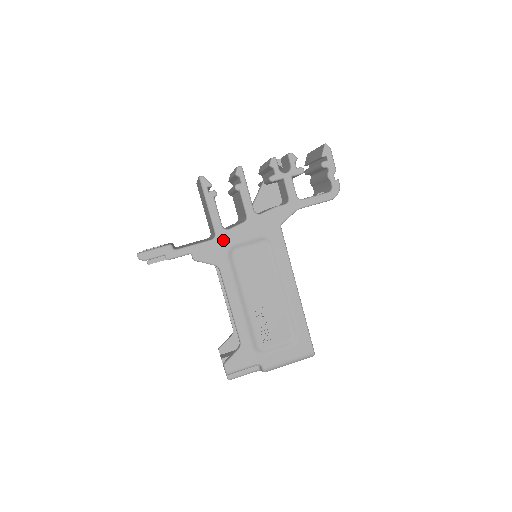
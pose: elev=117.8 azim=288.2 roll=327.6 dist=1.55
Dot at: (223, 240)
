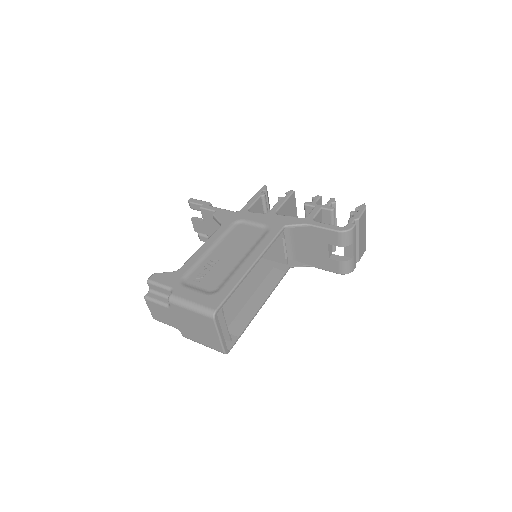
Dot at: (241, 214)
